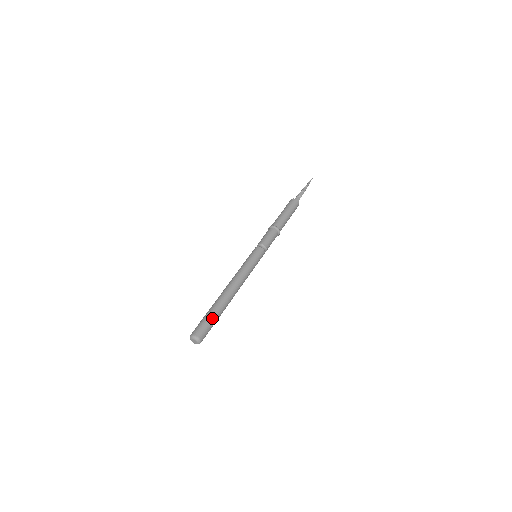
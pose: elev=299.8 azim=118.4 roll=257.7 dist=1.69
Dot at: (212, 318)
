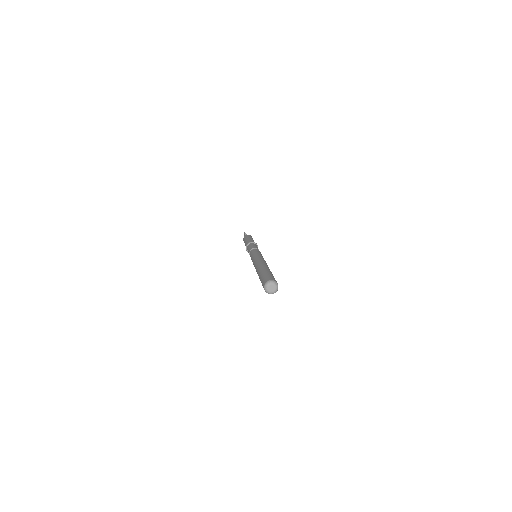
Dot at: (269, 273)
